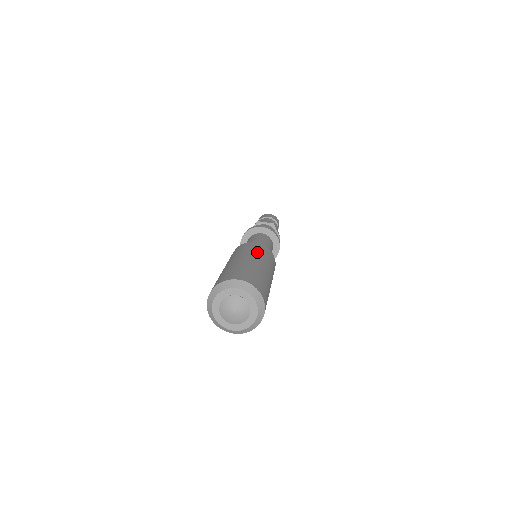
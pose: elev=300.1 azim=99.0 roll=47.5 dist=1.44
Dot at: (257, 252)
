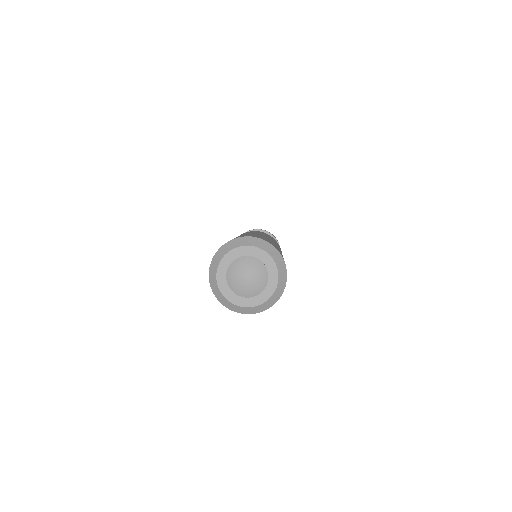
Dot at: (266, 235)
